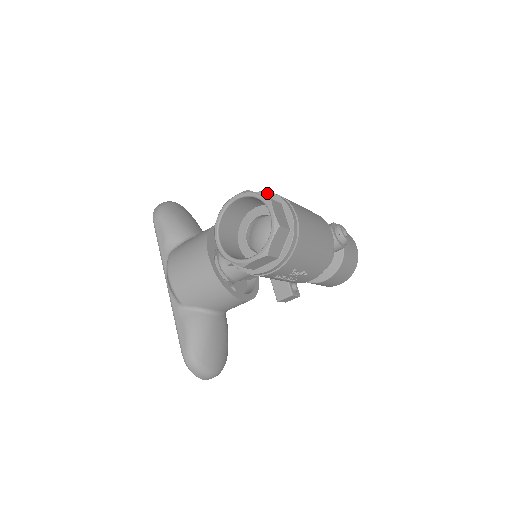
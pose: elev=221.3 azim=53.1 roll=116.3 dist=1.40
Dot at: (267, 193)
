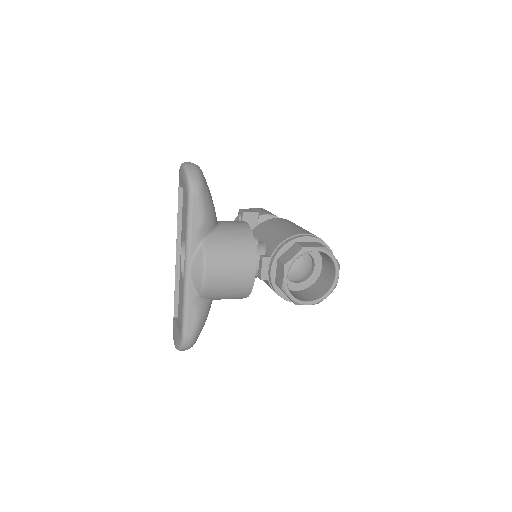
Dot at: (325, 244)
